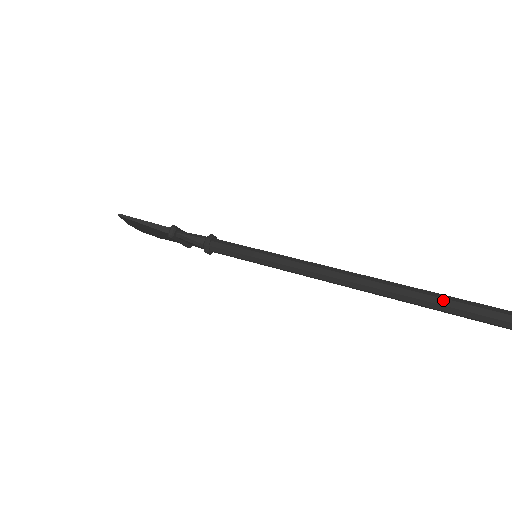
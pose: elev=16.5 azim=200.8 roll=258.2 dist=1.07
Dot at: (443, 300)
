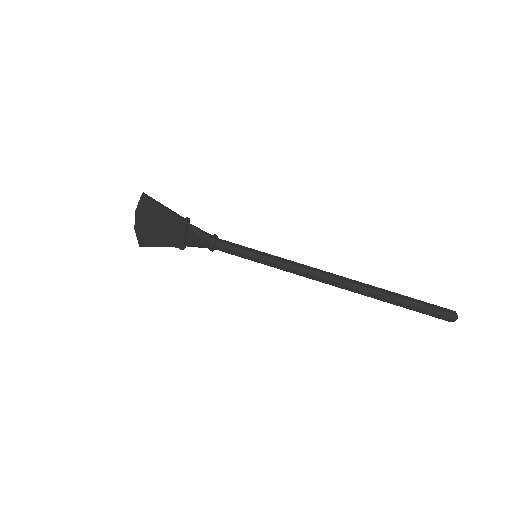
Dot at: (399, 295)
